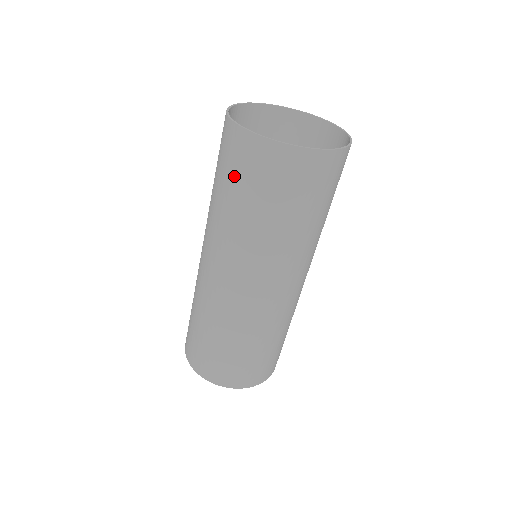
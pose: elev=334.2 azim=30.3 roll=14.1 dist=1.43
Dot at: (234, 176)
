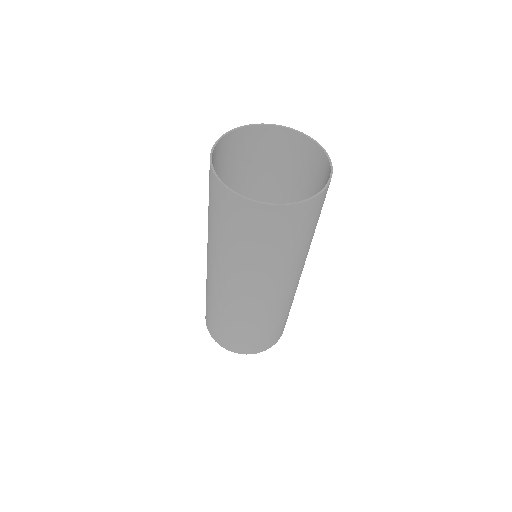
Dot at: (217, 214)
